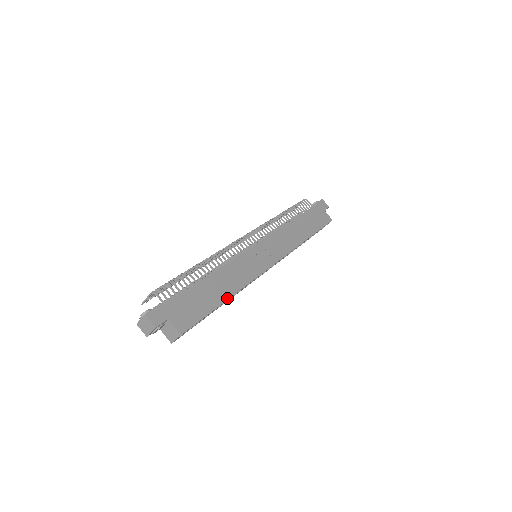
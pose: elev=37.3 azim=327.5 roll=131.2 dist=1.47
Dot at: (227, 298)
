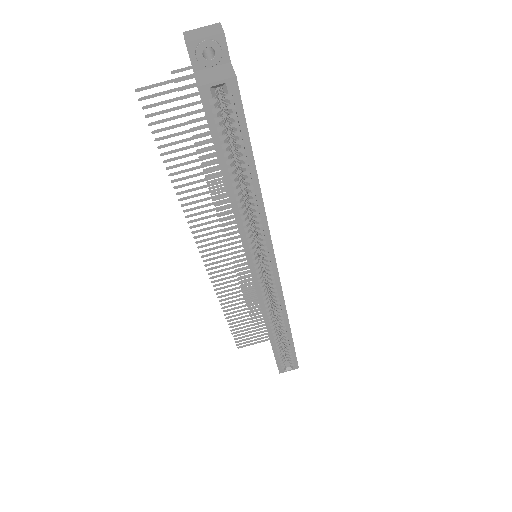
Dot at: occluded
